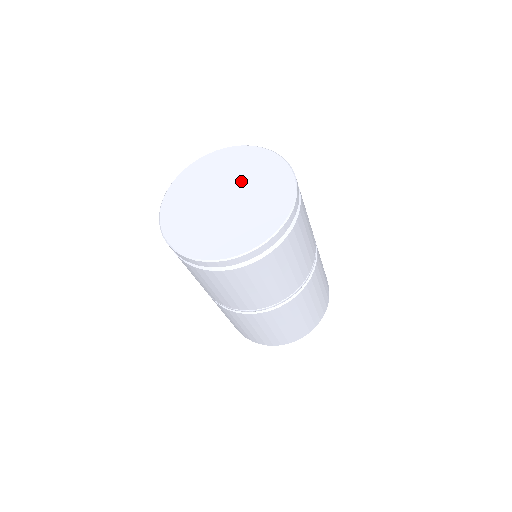
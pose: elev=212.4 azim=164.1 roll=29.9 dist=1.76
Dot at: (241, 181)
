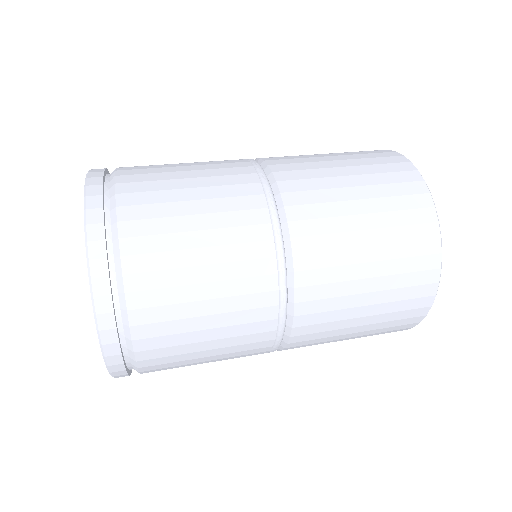
Dot at: occluded
